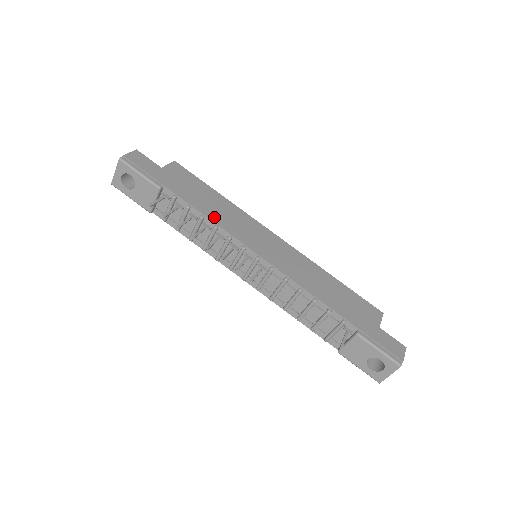
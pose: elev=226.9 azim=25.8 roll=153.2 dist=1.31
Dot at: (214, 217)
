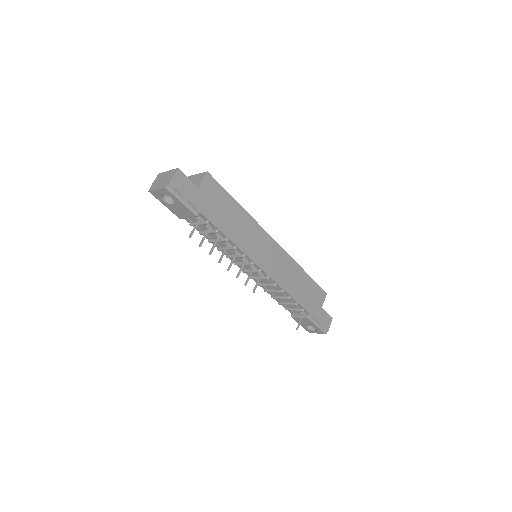
Dot at: (235, 238)
